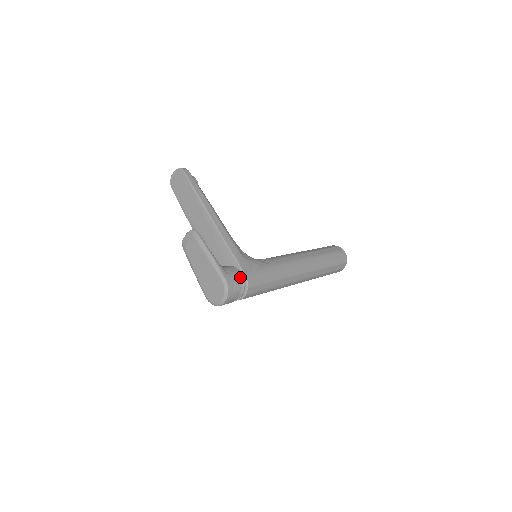
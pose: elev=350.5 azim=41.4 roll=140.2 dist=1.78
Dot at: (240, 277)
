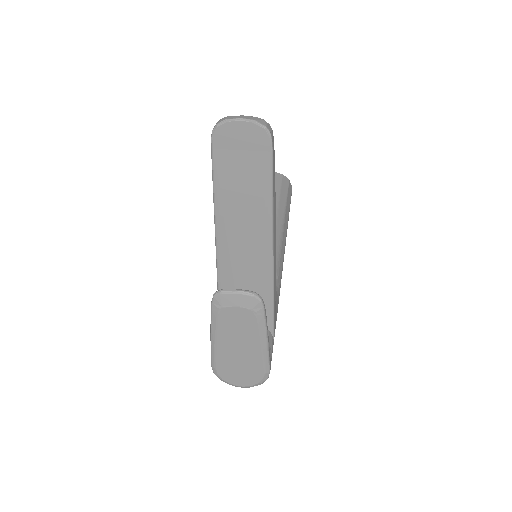
Dot at: occluded
